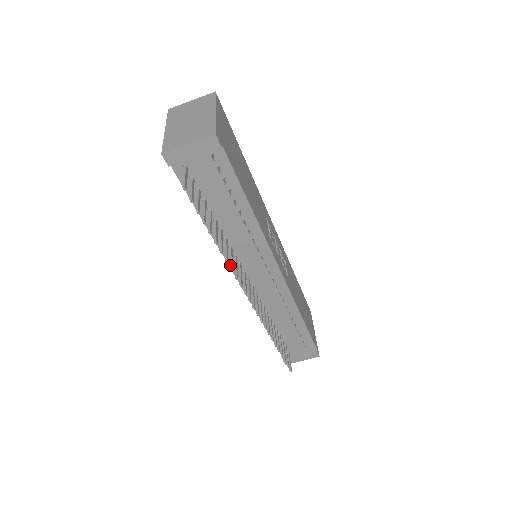
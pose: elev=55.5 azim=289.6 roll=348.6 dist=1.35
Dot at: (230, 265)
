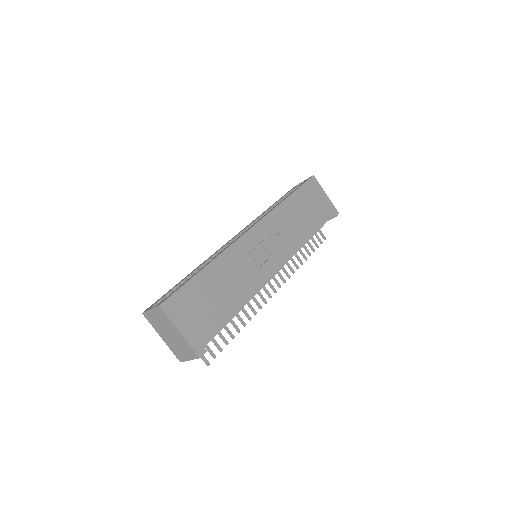
Dot at: (253, 312)
